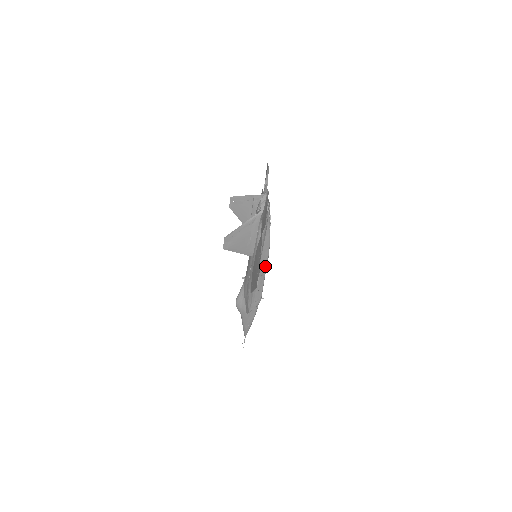
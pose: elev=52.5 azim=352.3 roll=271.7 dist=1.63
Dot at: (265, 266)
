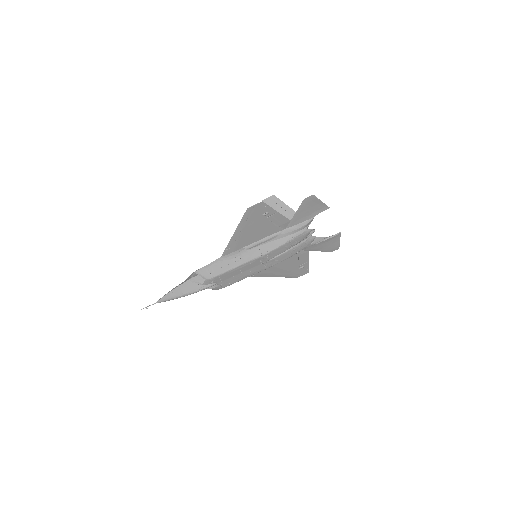
Dot at: (252, 258)
